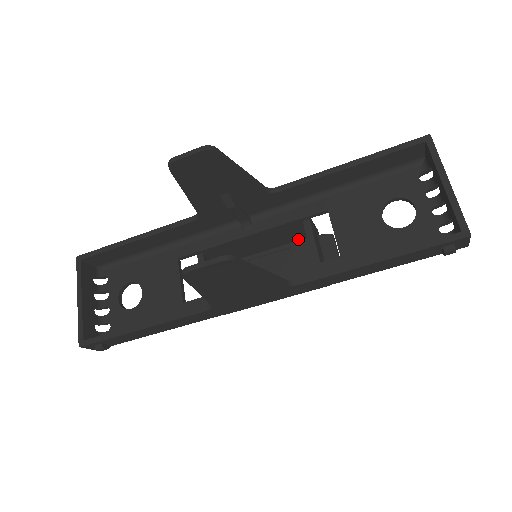
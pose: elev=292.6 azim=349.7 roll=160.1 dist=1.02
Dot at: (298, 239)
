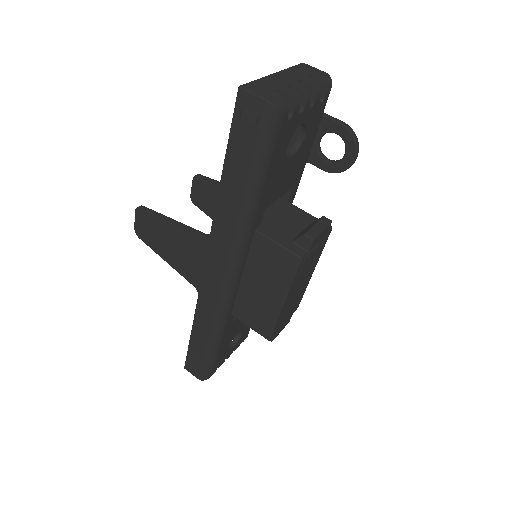
Dot at: occluded
